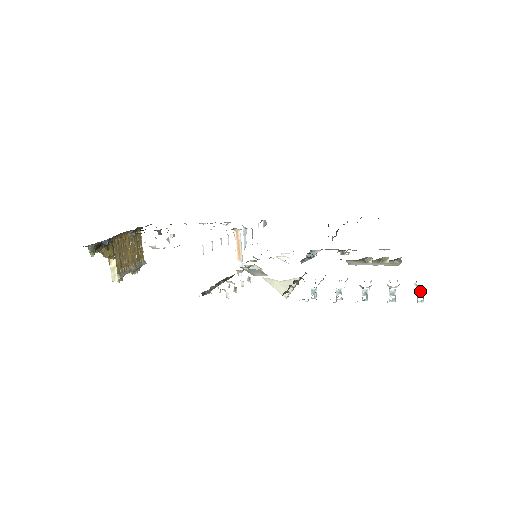
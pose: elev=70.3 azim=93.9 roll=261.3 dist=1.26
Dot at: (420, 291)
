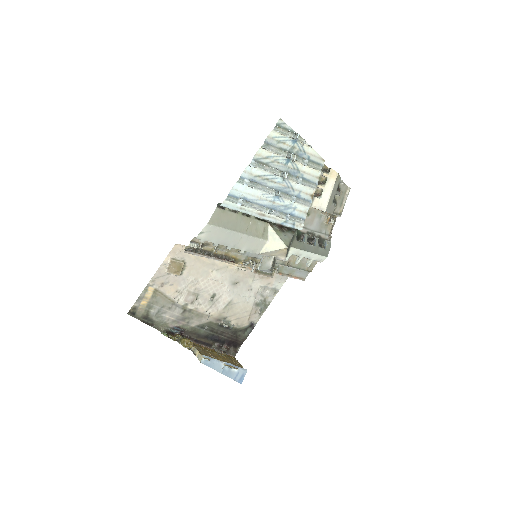
Dot at: (293, 136)
